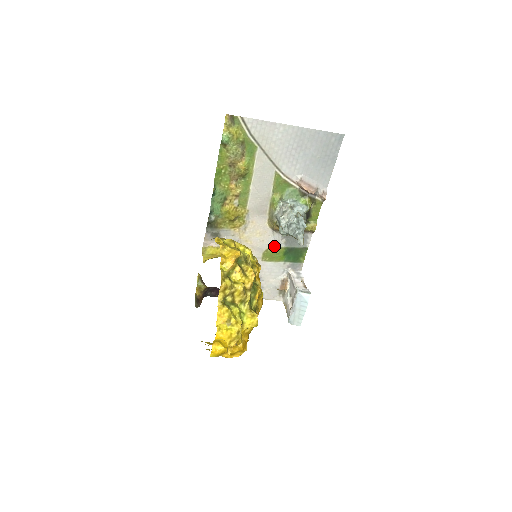
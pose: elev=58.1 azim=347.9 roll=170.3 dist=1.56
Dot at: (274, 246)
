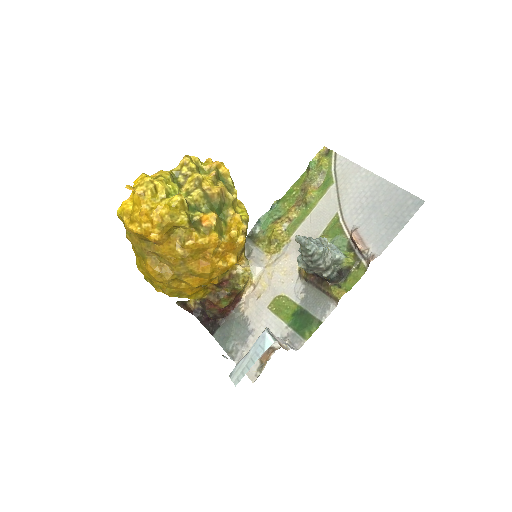
Dot at: (289, 297)
